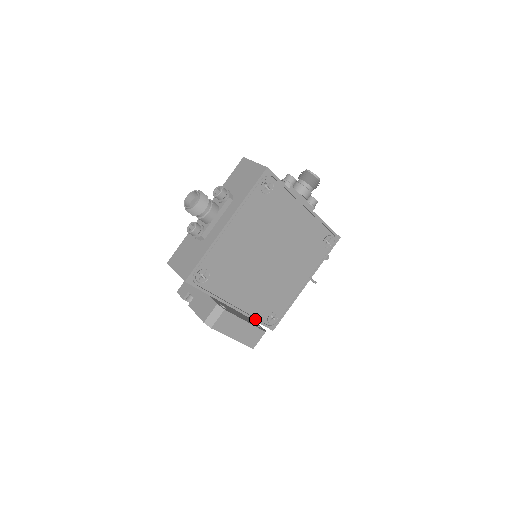
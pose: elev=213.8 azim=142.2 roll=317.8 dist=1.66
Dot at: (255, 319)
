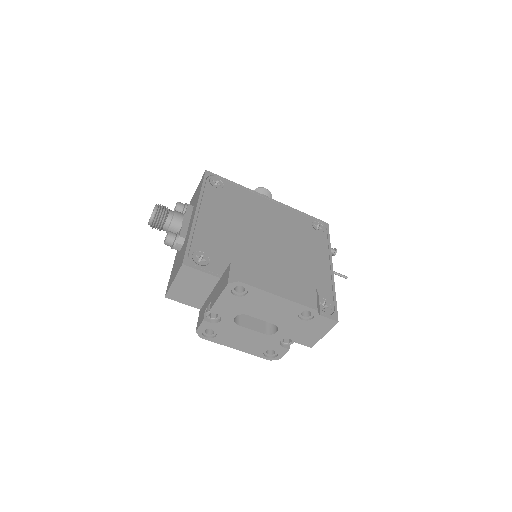
Dot at: occluded
